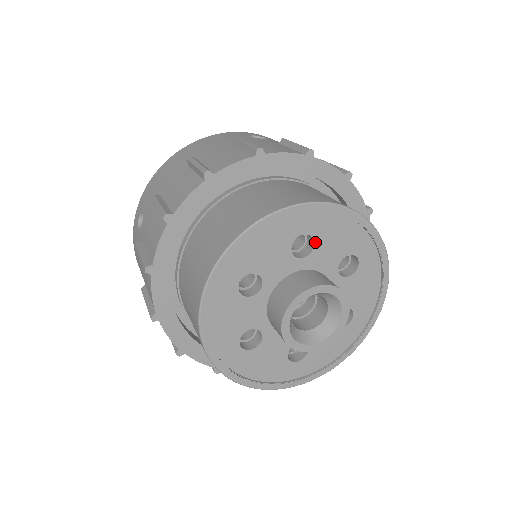
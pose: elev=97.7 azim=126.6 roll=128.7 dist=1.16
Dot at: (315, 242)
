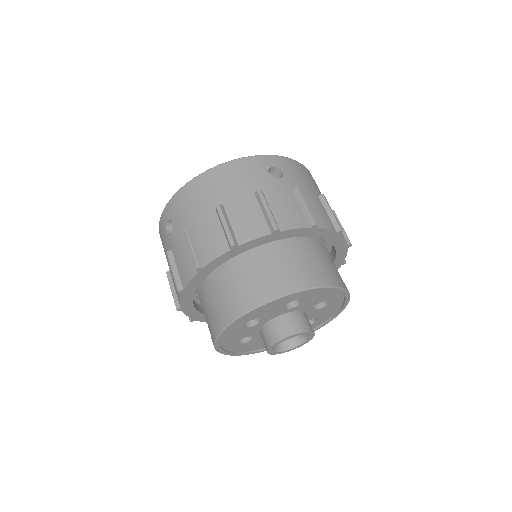
Dot at: (302, 301)
